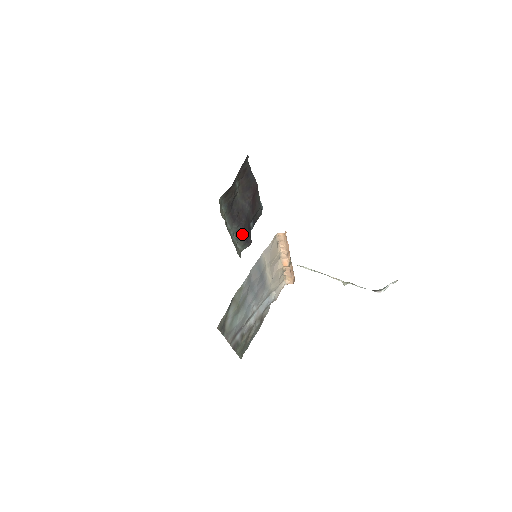
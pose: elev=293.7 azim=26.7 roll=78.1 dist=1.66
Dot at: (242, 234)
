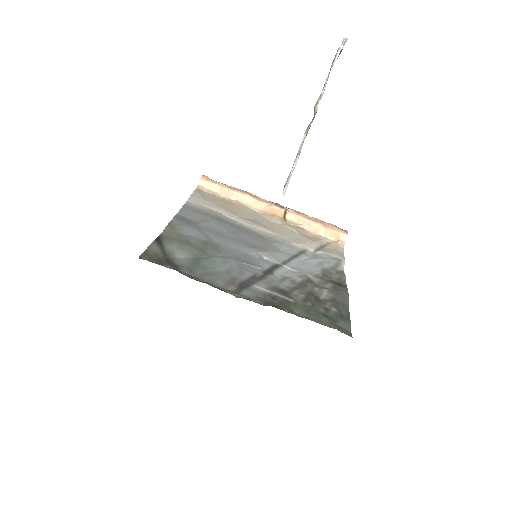
Dot at: occluded
